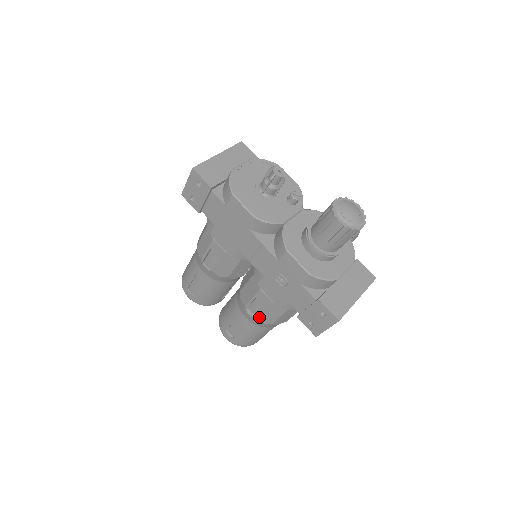
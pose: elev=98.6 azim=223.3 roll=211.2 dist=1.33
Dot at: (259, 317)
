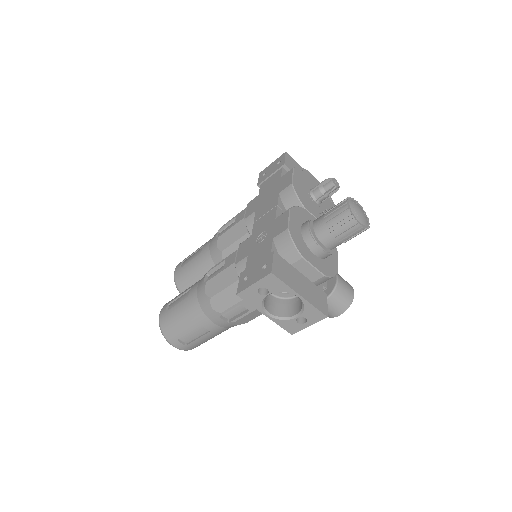
Dot at: (209, 281)
